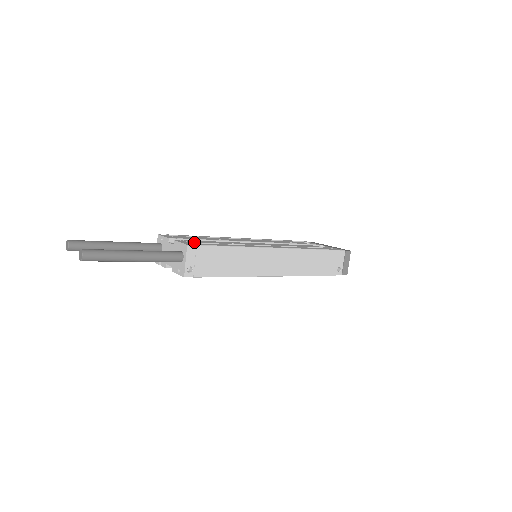
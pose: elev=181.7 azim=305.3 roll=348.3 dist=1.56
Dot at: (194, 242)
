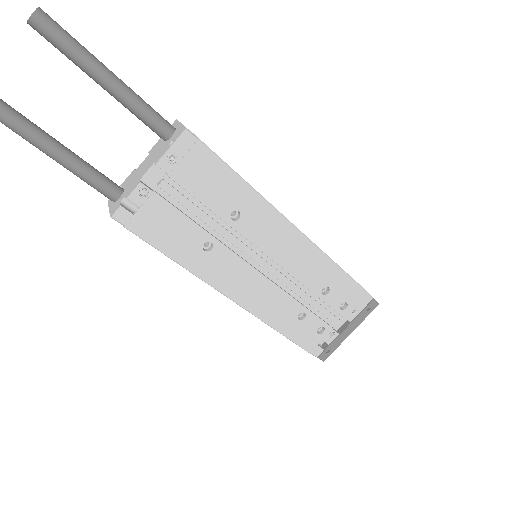
Dot at: occluded
